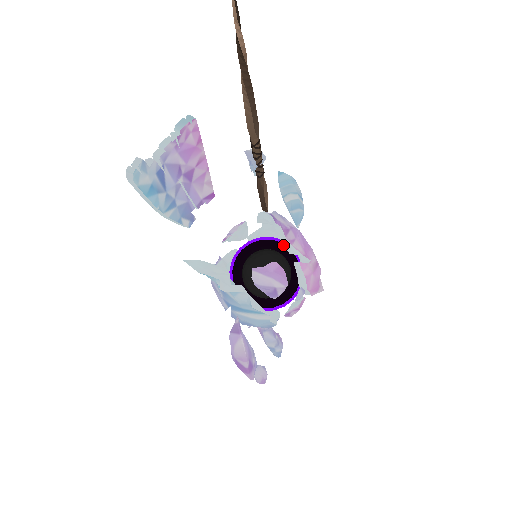
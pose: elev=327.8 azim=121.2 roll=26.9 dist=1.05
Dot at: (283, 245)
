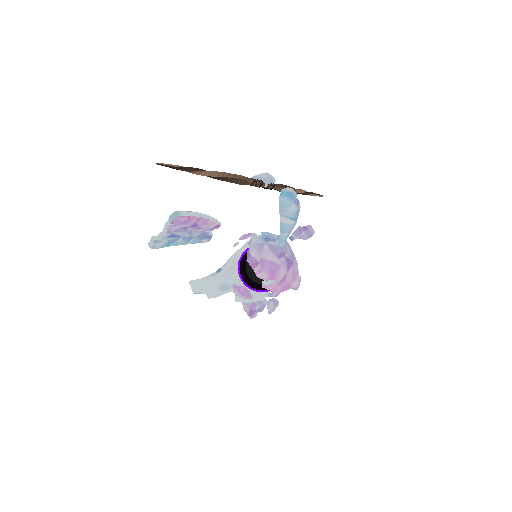
Dot at: occluded
